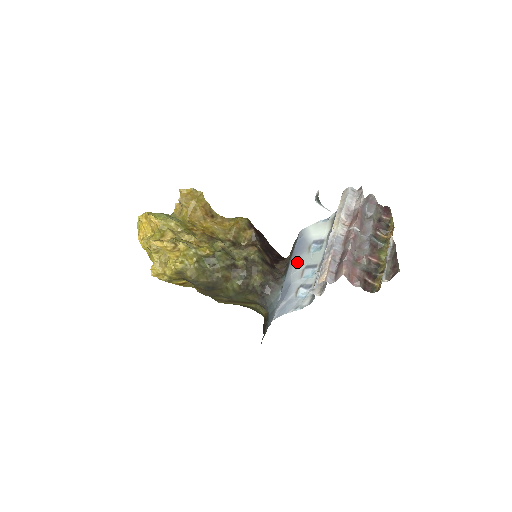
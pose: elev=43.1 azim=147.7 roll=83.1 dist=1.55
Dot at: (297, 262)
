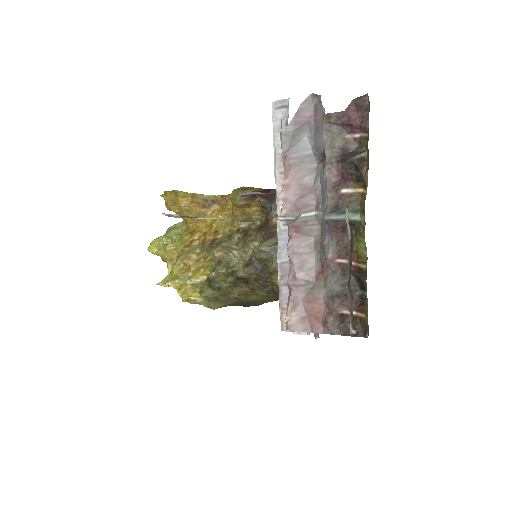
Dot at: occluded
